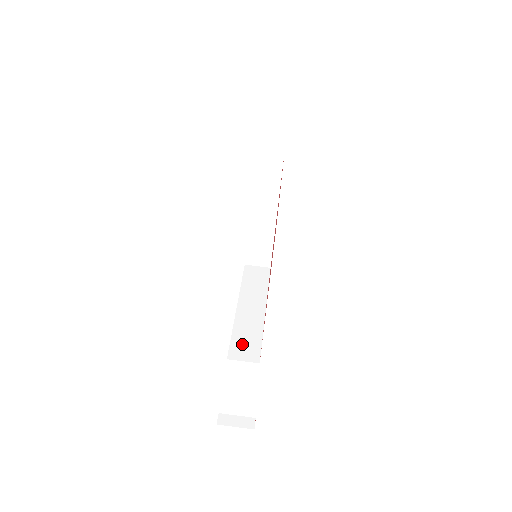
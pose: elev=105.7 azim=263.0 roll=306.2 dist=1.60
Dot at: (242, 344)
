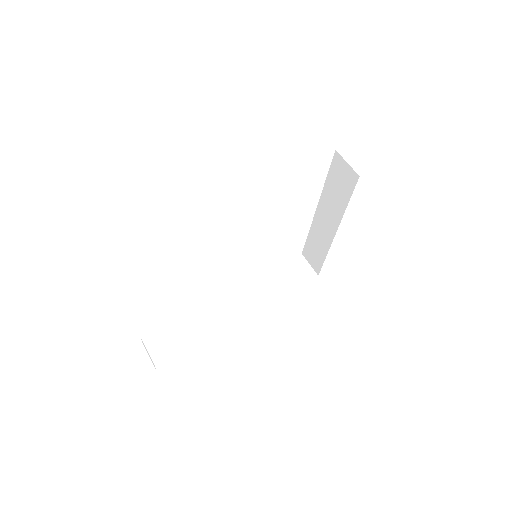
Dot at: (206, 312)
